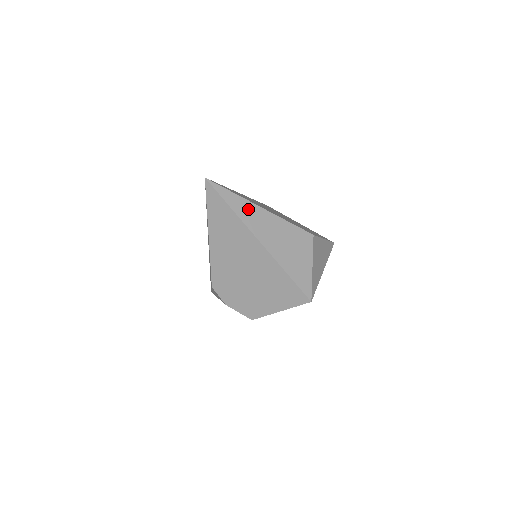
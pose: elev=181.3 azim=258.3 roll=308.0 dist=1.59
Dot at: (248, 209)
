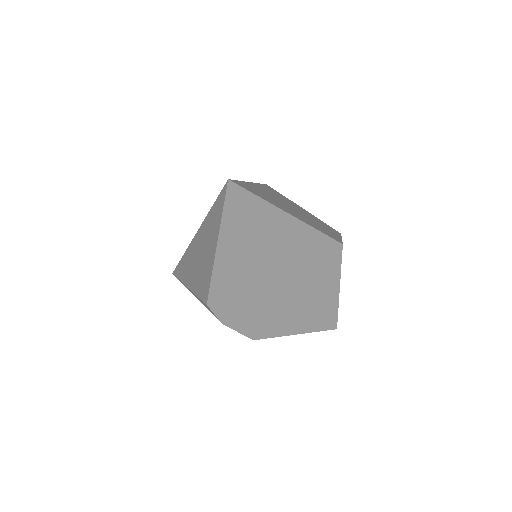
Dot at: (278, 220)
